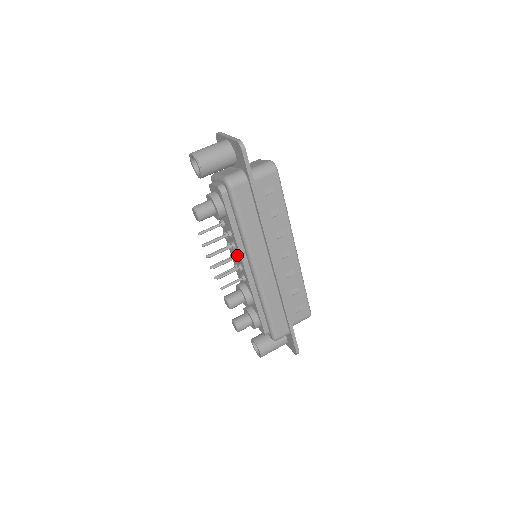
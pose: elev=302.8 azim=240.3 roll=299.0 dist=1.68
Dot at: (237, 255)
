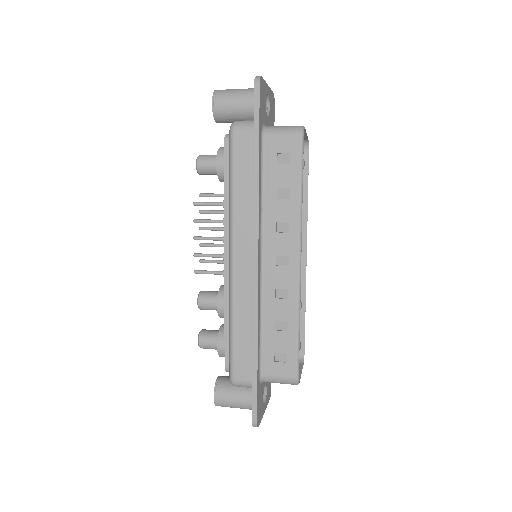
Dot at: occluded
